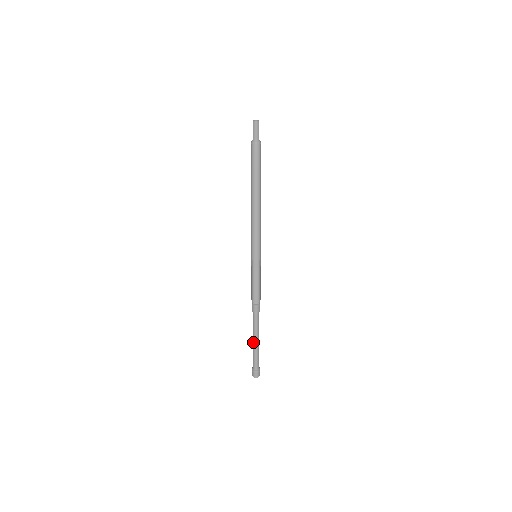
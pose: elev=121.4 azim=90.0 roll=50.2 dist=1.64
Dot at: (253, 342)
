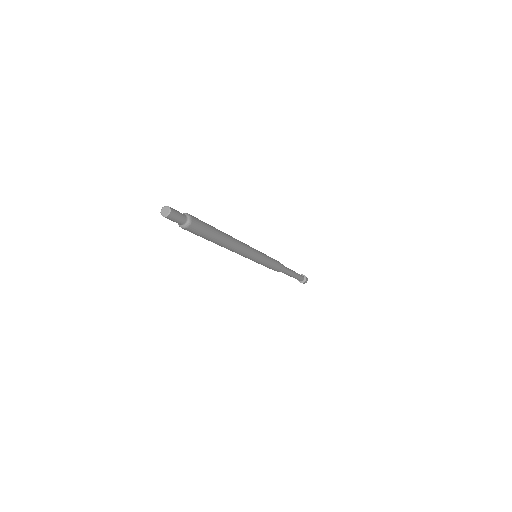
Dot at: occluded
